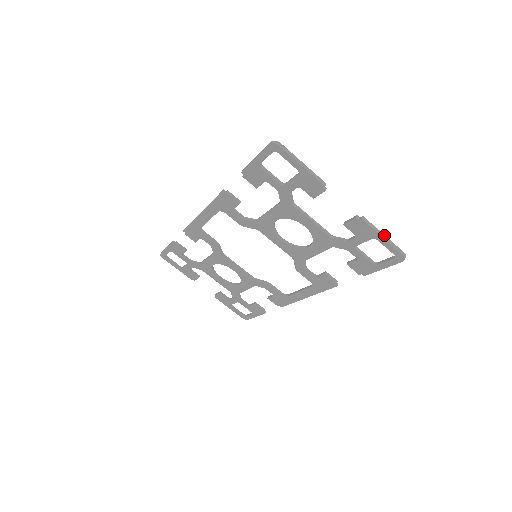
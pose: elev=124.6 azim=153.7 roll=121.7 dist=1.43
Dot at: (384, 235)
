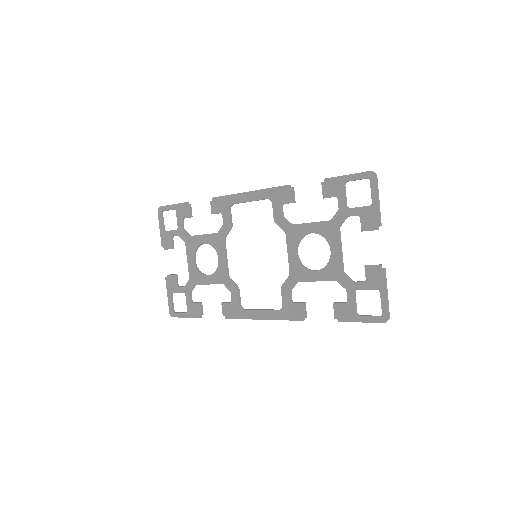
Dot at: occluded
